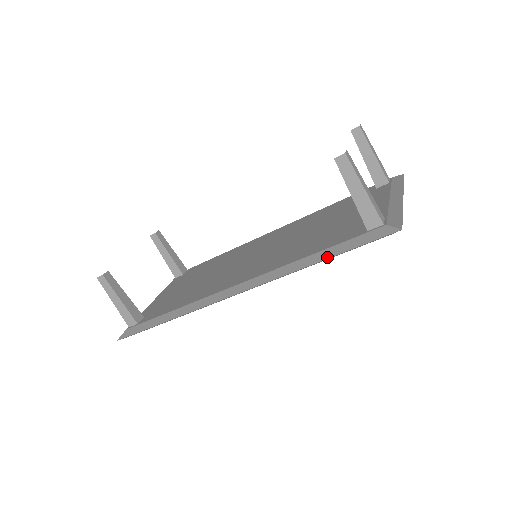
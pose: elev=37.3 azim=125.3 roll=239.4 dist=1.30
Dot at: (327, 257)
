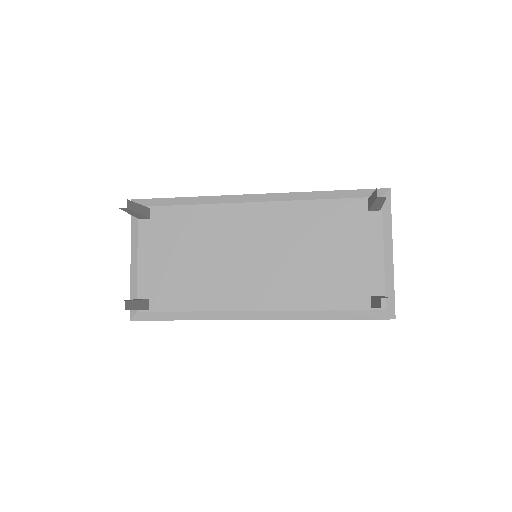
Dot at: (340, 319)
